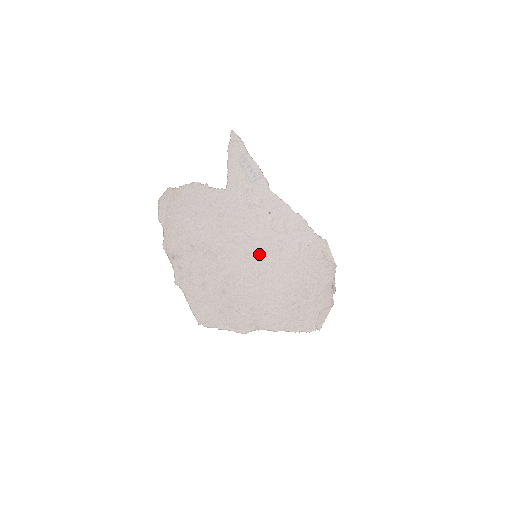
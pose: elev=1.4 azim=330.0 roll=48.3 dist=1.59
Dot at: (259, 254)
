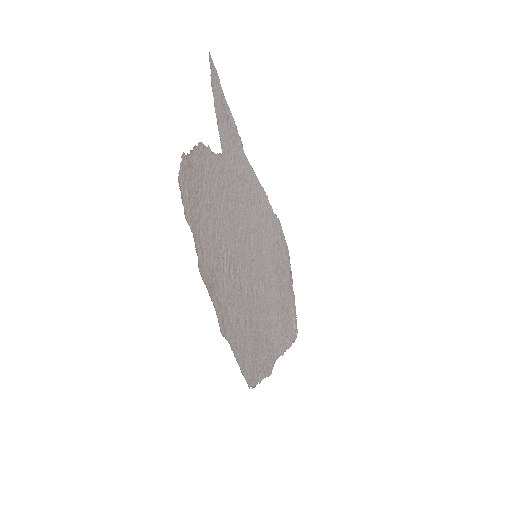
Dot at: (256, 252)
